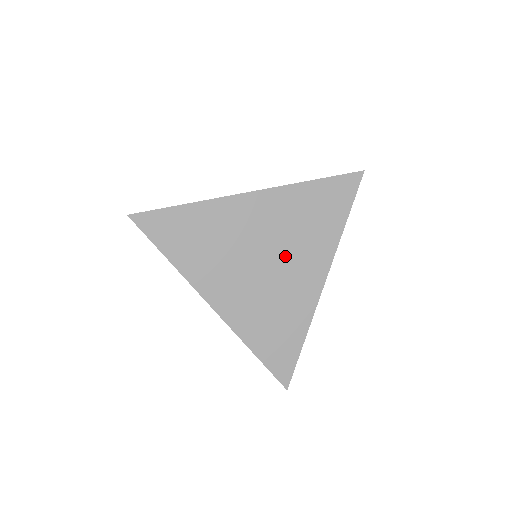
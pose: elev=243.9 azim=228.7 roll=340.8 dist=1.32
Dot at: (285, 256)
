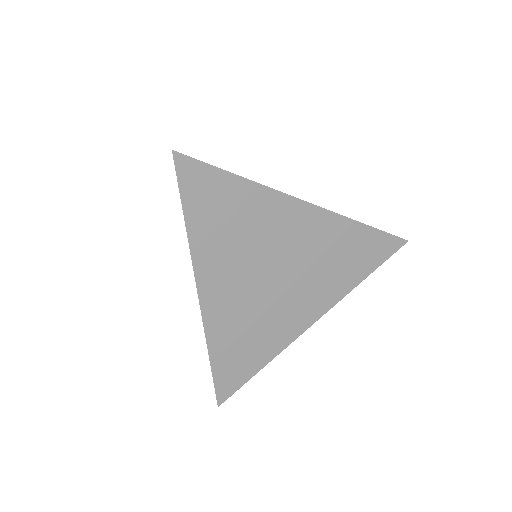
Dot at: (297, 282)
